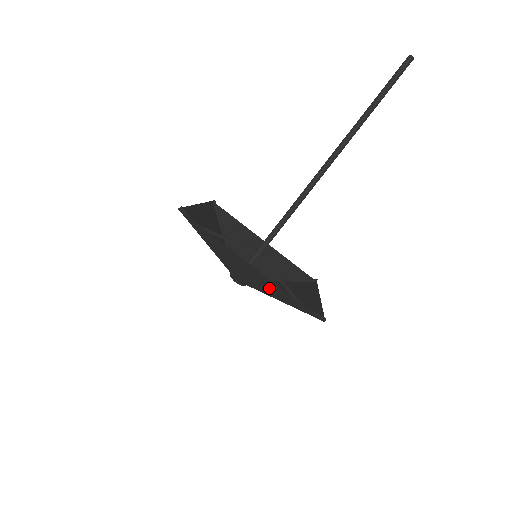
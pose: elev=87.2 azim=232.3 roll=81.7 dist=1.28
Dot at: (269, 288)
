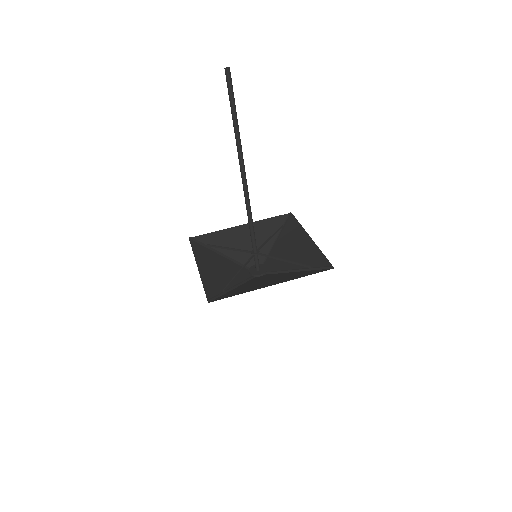
Dot at: (287, 277)
